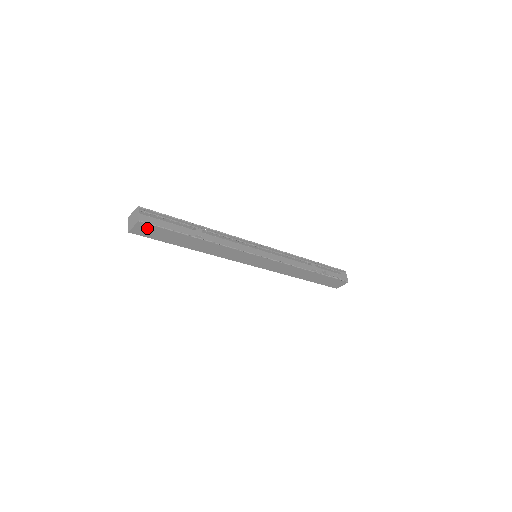
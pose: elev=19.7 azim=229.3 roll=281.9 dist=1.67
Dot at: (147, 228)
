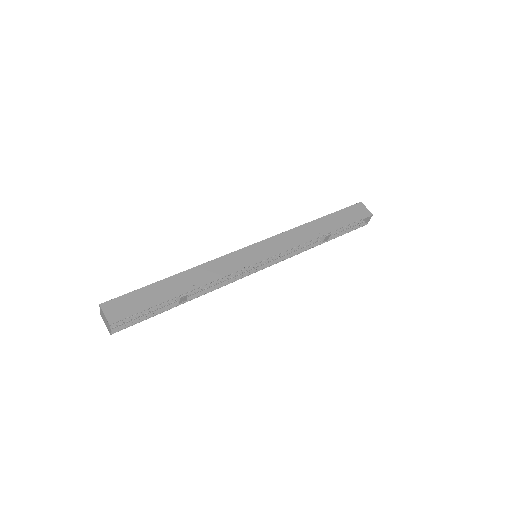
Dot at: (121, 322)
